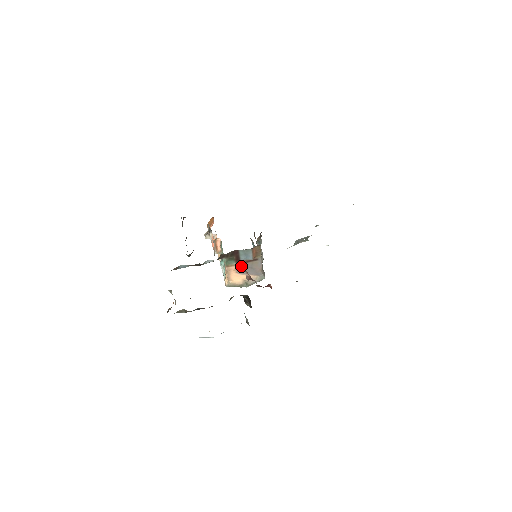
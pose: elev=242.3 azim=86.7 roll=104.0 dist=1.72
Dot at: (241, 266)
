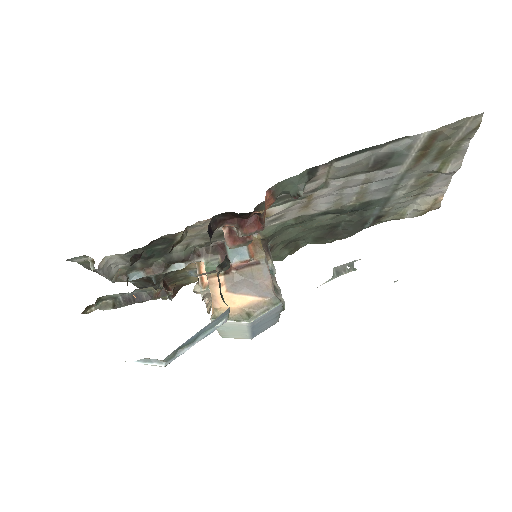
Dot at: (233, 275)
